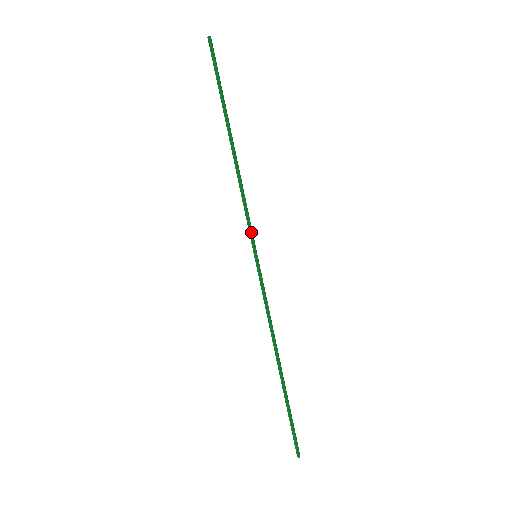
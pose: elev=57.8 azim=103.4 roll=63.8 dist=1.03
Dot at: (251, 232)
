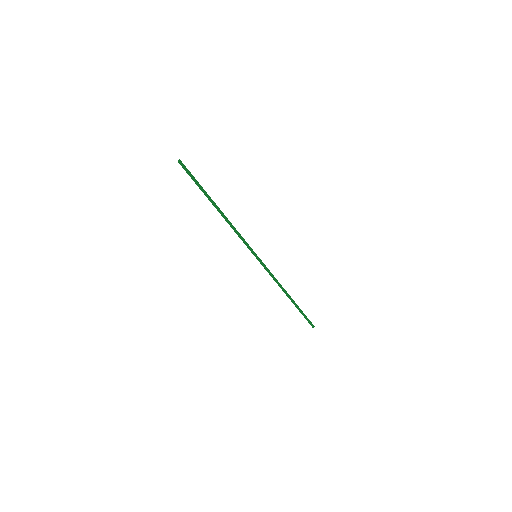
Dot at: (248, 247)
